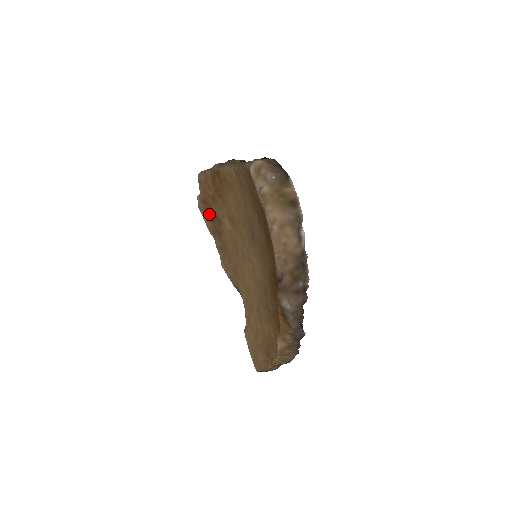
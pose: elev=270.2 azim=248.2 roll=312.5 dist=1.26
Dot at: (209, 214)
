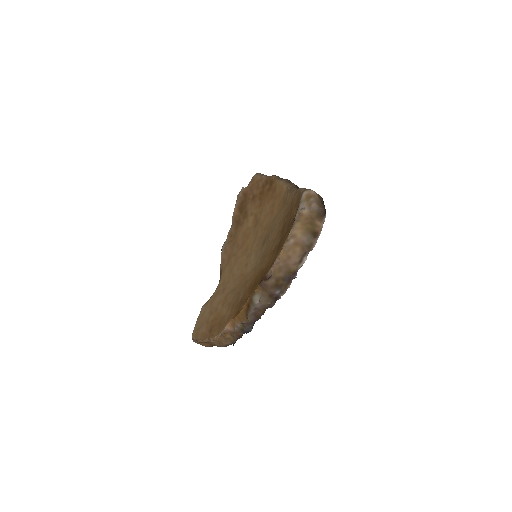
Dot at: (242, 205)
